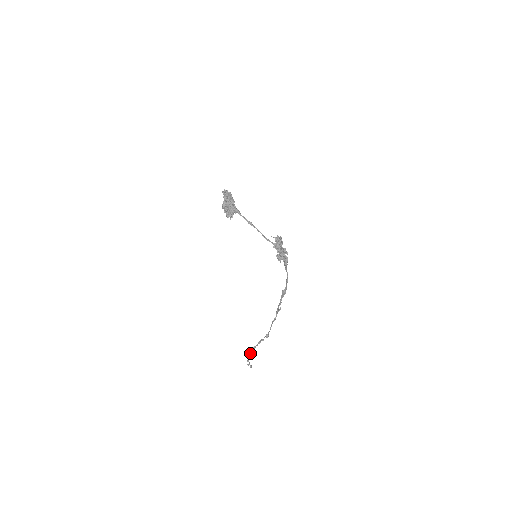
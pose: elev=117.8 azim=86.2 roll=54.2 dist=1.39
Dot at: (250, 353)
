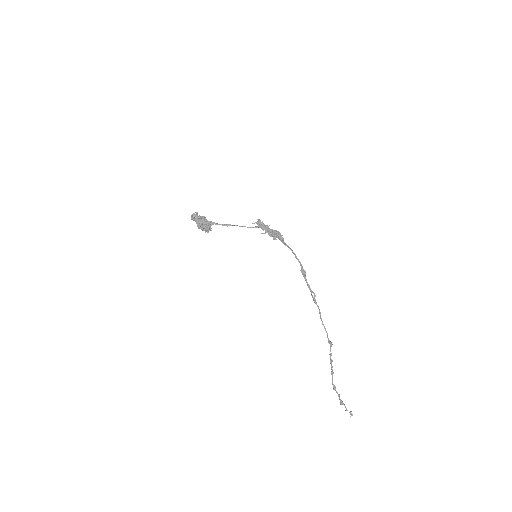
Dot at: (334, 386)
